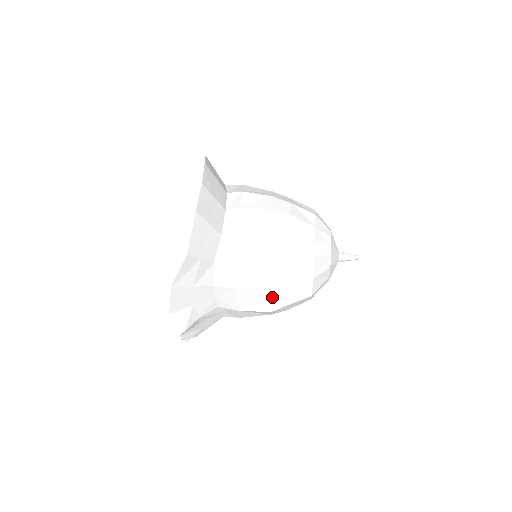
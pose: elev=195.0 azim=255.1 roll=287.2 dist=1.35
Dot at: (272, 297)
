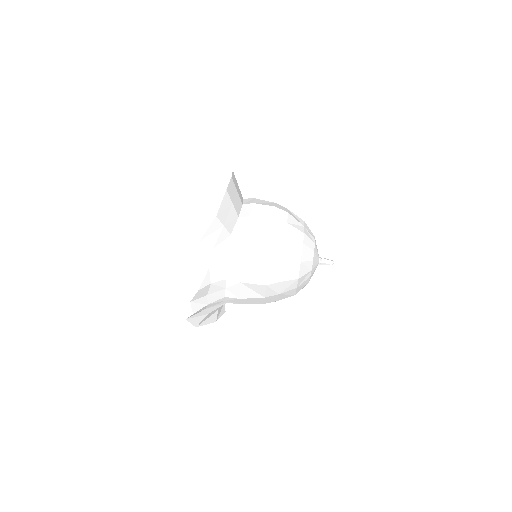
Dot at: (269, 271)
